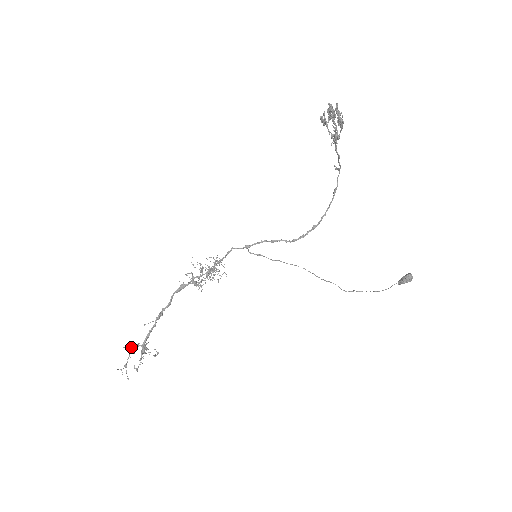
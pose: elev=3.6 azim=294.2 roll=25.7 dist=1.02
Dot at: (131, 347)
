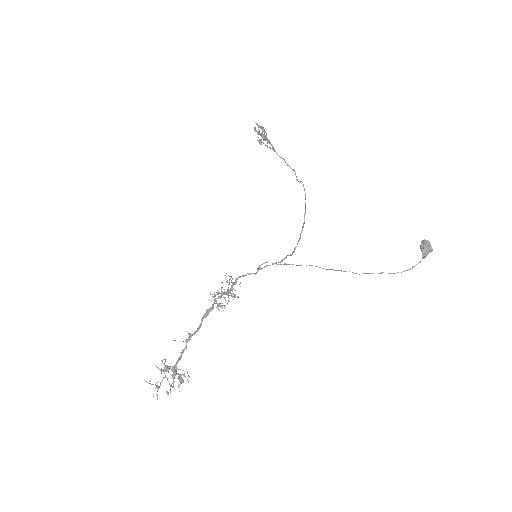
Dot at: (164, 368)
